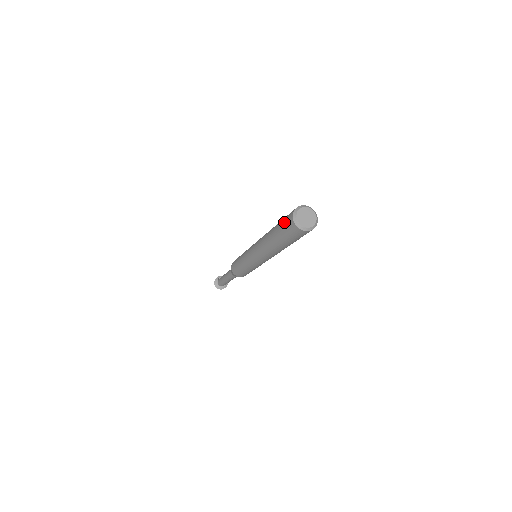
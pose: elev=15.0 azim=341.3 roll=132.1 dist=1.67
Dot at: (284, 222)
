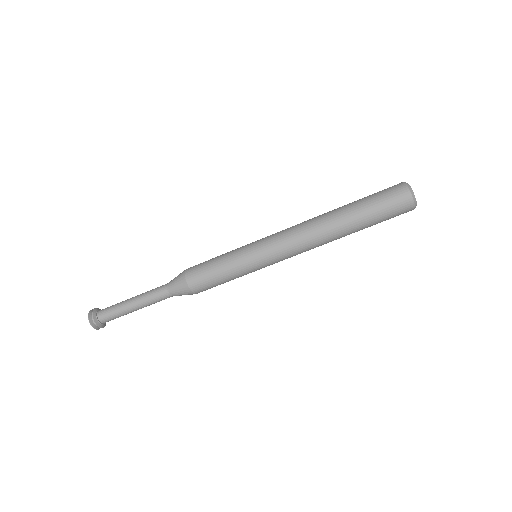
Dot at: (383, 193)
